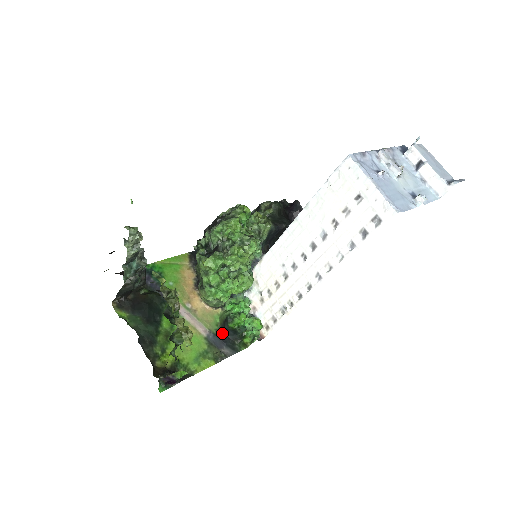
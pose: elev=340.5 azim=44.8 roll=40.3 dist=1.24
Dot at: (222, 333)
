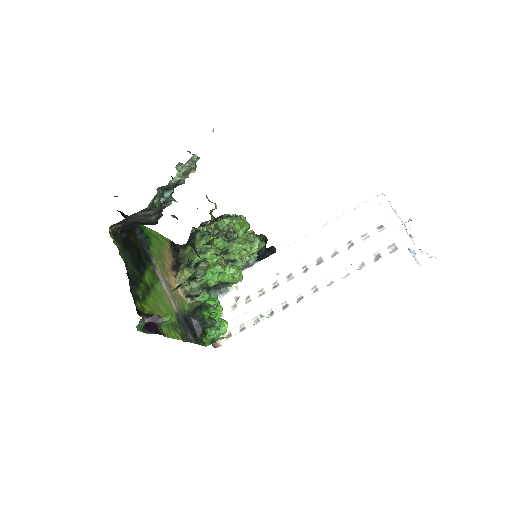
Dot at: (188, 320)
